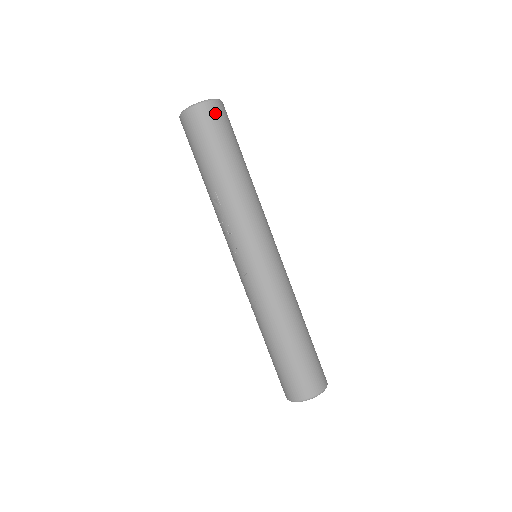
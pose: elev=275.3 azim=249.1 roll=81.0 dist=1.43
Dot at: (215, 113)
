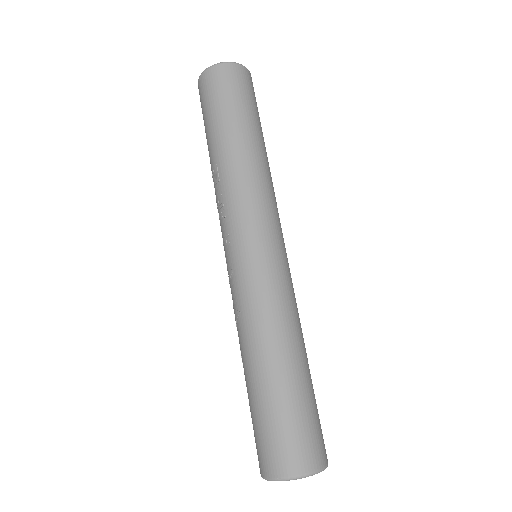
Dot at: (235, 76)
